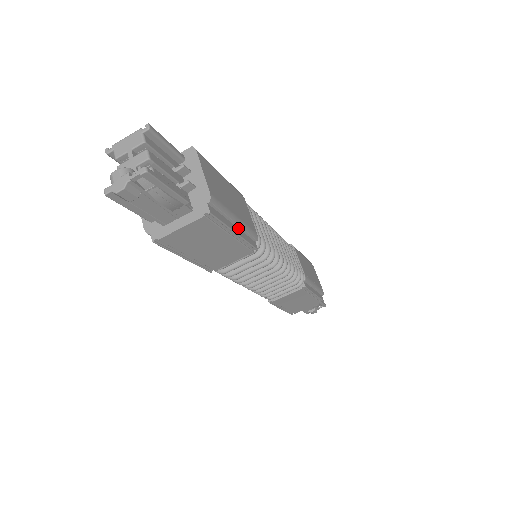
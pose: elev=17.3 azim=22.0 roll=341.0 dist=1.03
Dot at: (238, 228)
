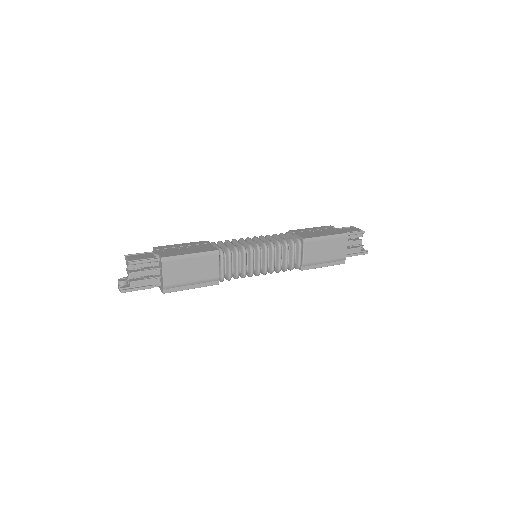
Dot at: (196, 283)
